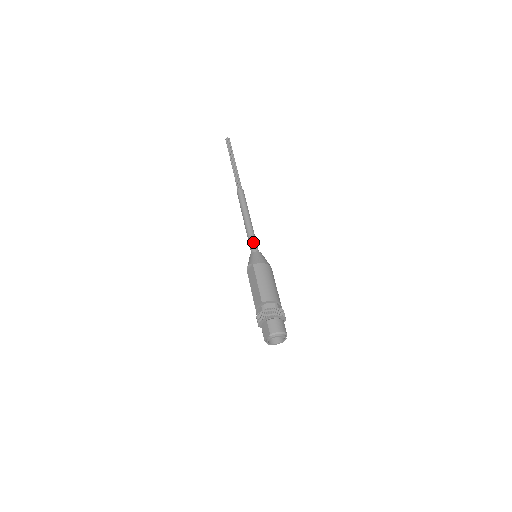
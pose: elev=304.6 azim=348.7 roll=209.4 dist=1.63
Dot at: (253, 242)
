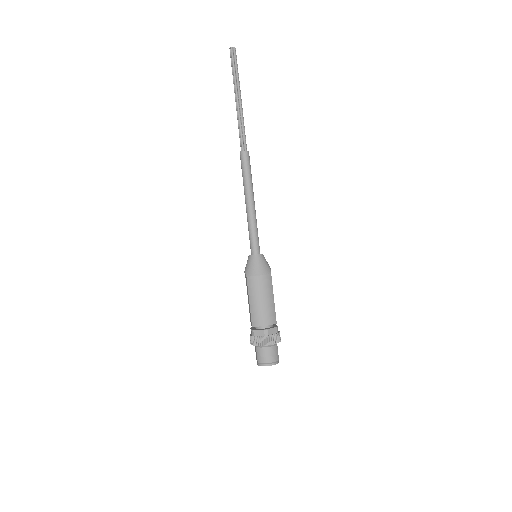
Dot at: (252, 239)
